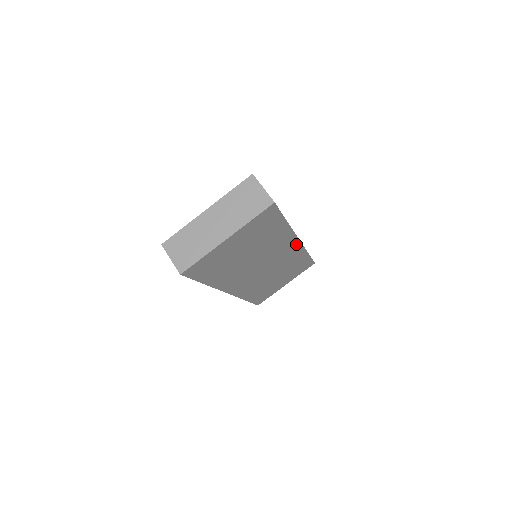
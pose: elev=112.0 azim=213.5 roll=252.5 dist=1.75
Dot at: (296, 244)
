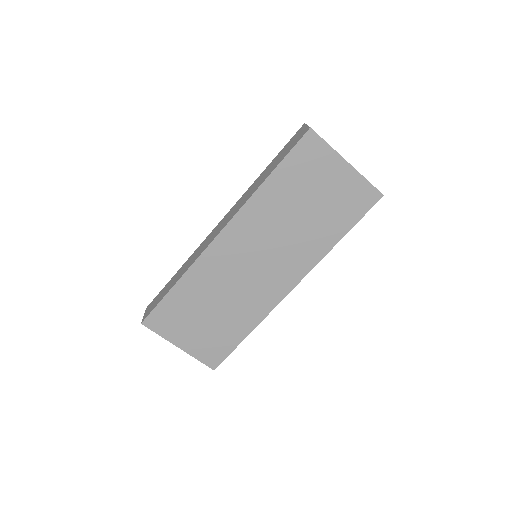
Dot at: (286, 289)
